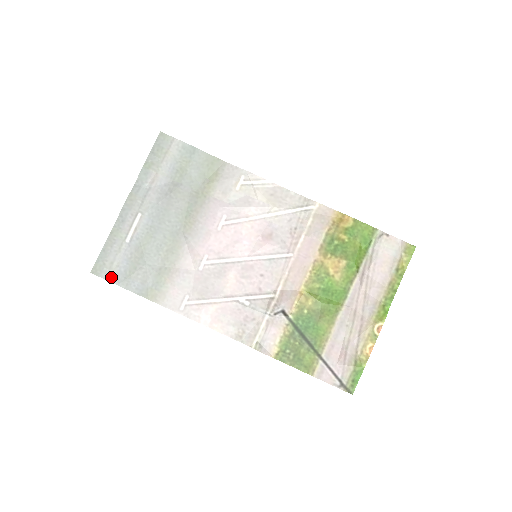
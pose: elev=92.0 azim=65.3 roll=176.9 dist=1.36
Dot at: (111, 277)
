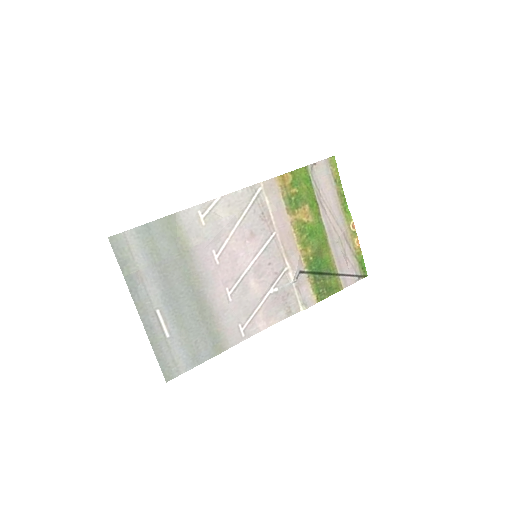
Dot at: (182, 369)
